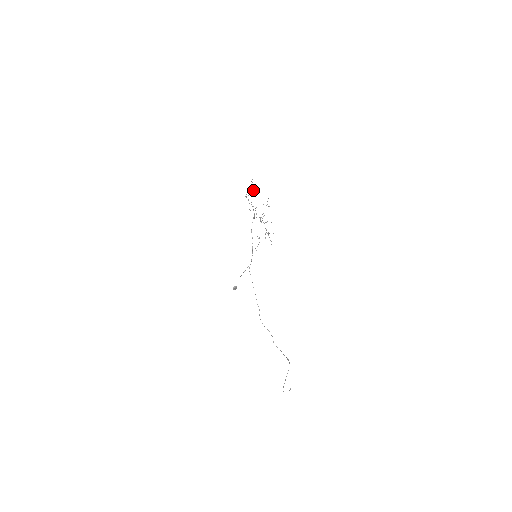
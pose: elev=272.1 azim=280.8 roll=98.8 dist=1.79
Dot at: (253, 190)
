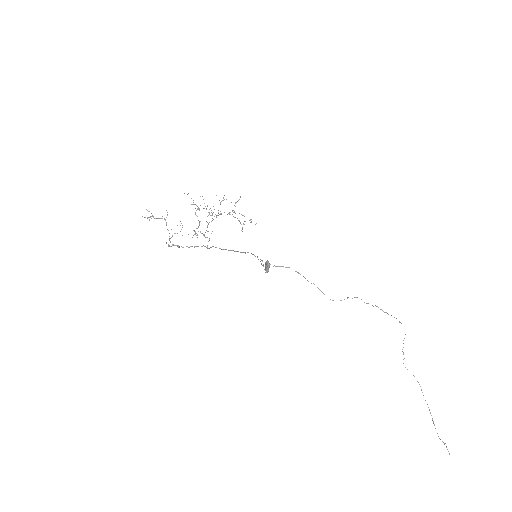
Dot at: occluded
